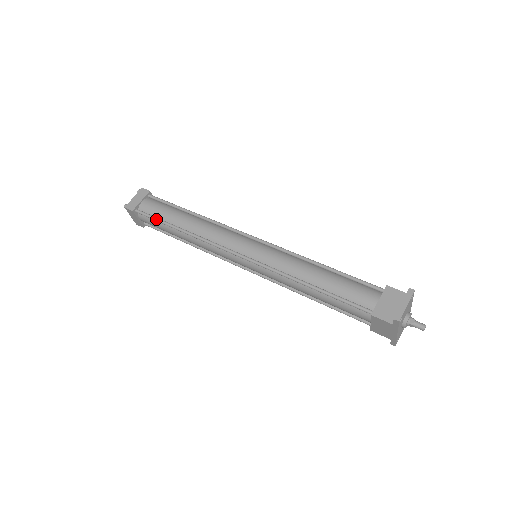
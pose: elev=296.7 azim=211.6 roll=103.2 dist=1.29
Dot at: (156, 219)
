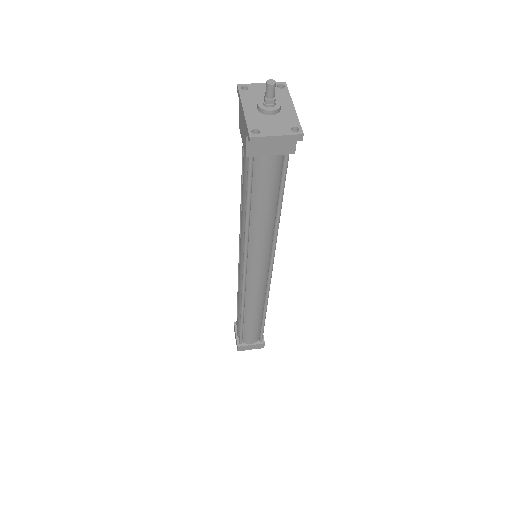
Dot at: (237, 310)
